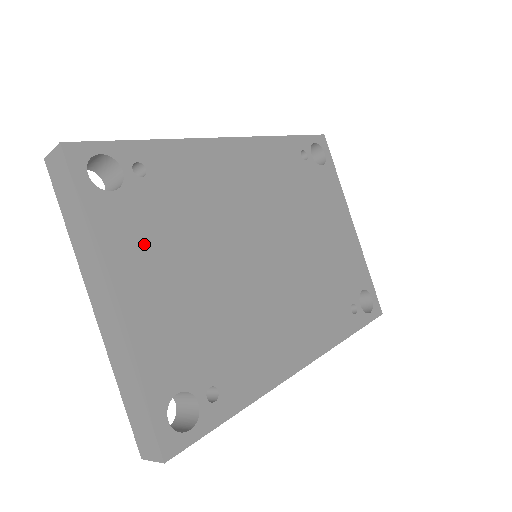
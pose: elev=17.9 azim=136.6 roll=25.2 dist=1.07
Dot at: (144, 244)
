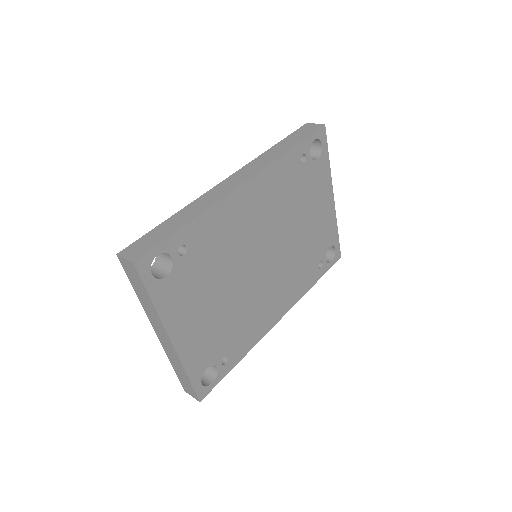
Dot at: (187, 299)
